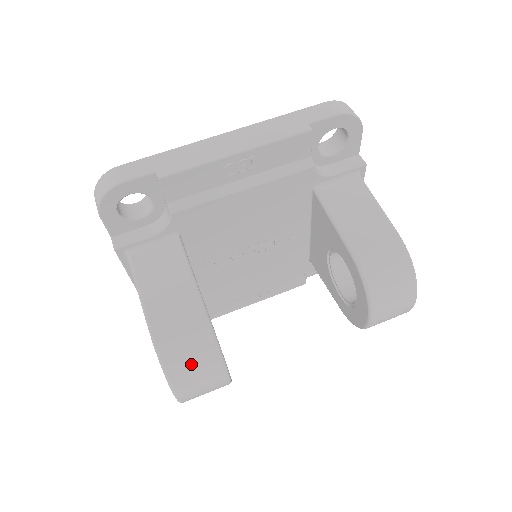
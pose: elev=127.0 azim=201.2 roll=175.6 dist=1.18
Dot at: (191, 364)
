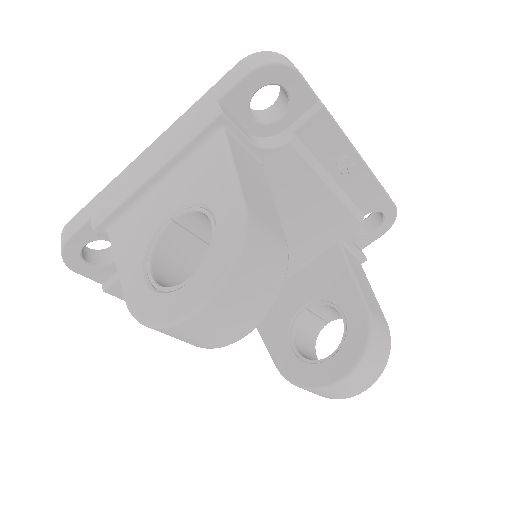
Dot at: (257, 279)
